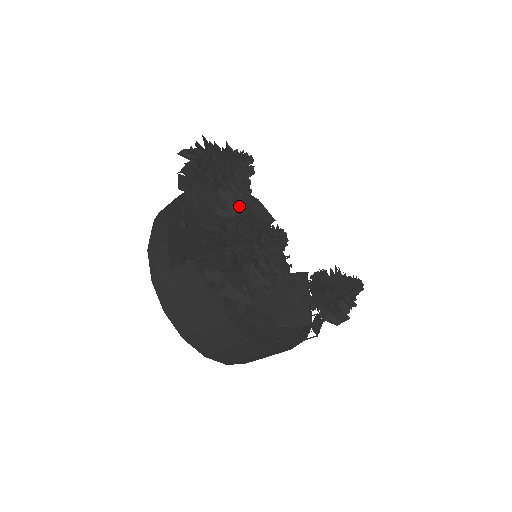
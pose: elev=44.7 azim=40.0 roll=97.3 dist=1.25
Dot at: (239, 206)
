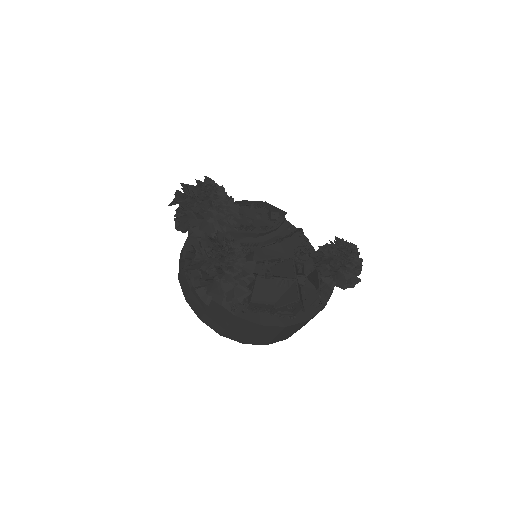
Dot at: (232, 221)
